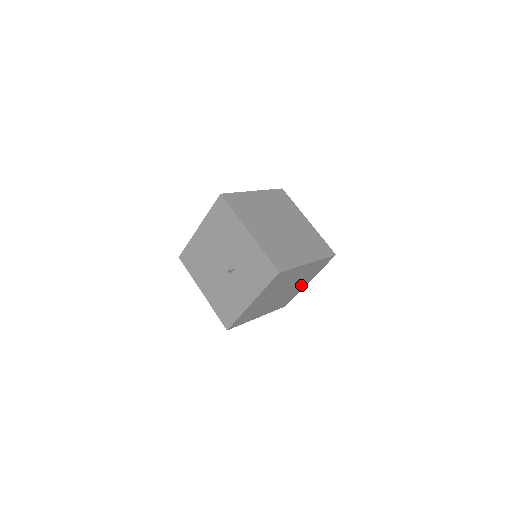
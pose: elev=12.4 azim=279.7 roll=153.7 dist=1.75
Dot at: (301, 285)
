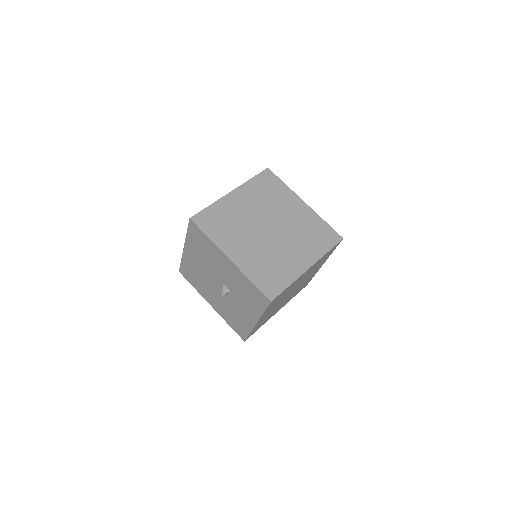
Dot at: occluded
